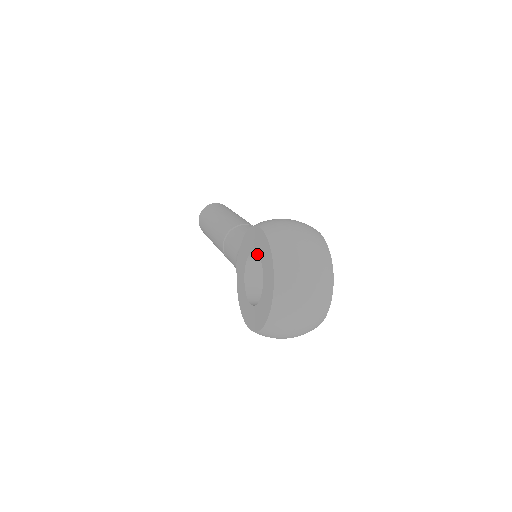
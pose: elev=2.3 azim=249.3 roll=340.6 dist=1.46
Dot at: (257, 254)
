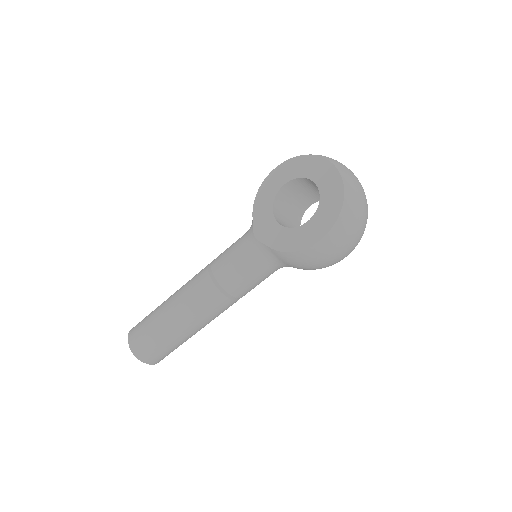
Dot at: (277, 204)
